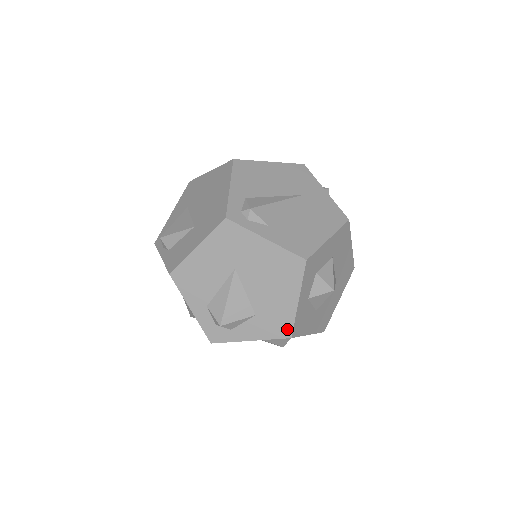
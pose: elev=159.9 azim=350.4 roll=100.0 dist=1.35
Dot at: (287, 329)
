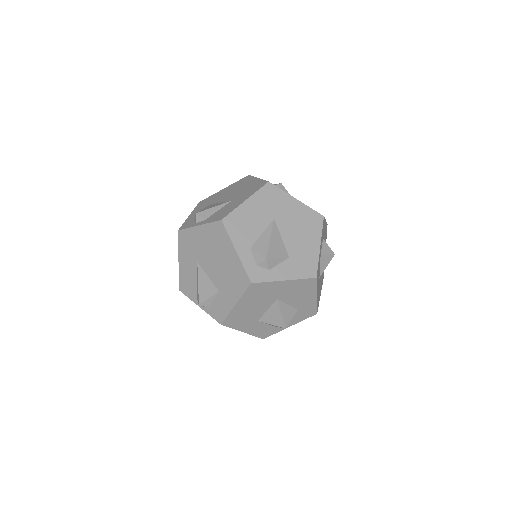
Dot at: (313, 270)
